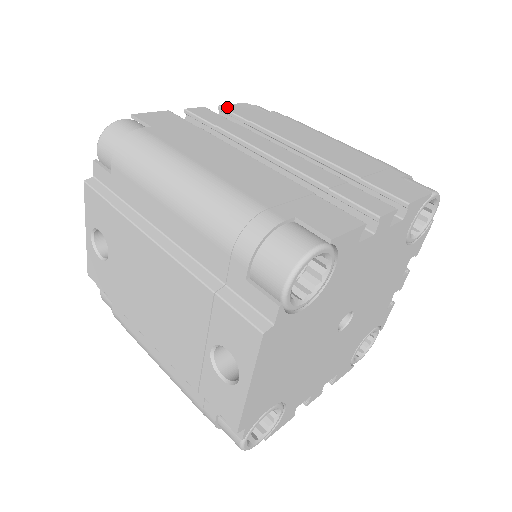
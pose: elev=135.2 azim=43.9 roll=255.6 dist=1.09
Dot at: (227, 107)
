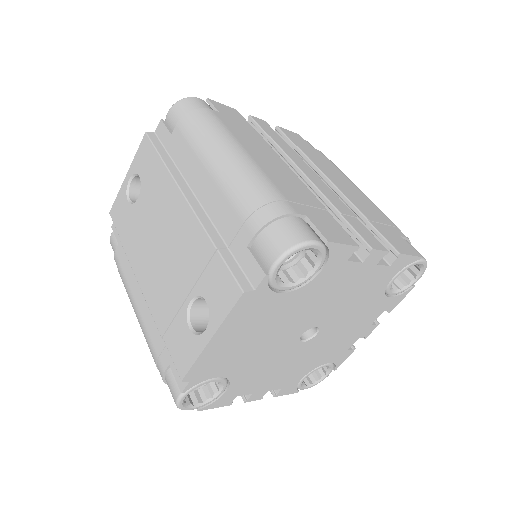
Dot at: (283, 130)
